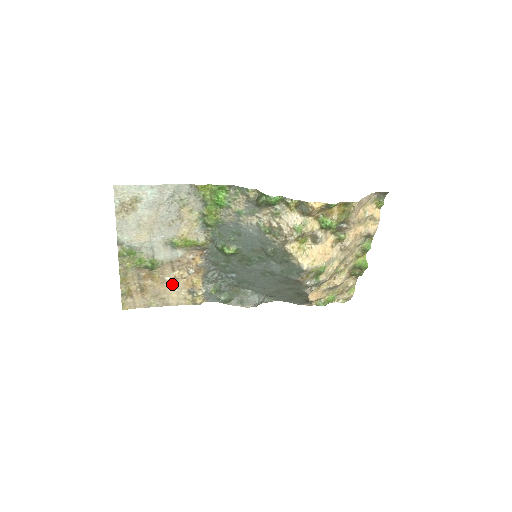
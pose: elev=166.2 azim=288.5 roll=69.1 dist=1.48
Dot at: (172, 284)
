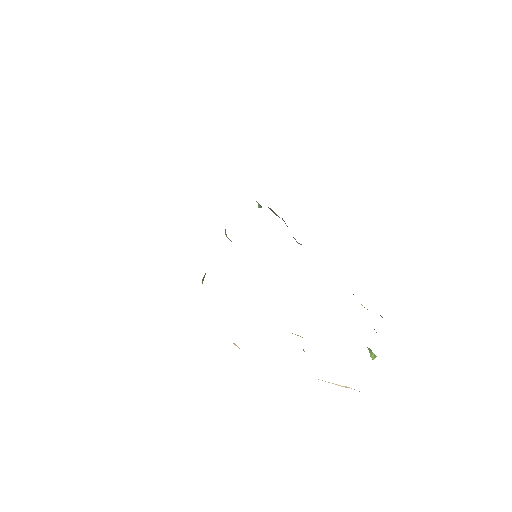
Dot at: occluded
